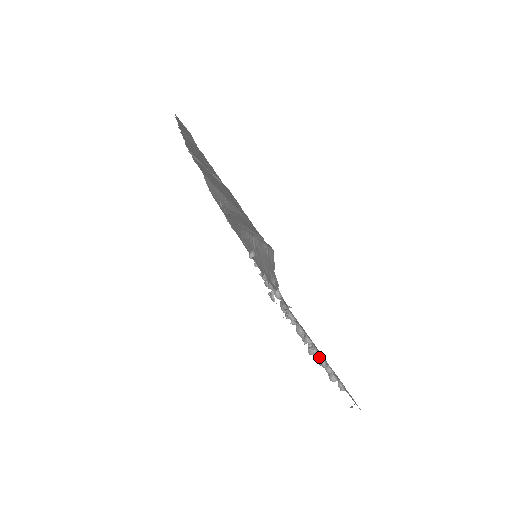
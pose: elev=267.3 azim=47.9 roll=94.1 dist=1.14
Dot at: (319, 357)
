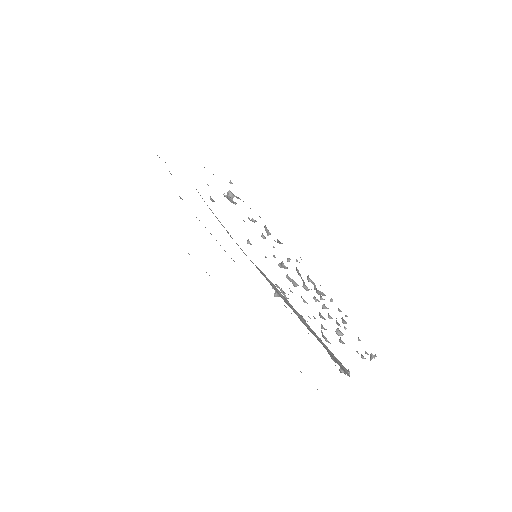
Dot at: occluded
